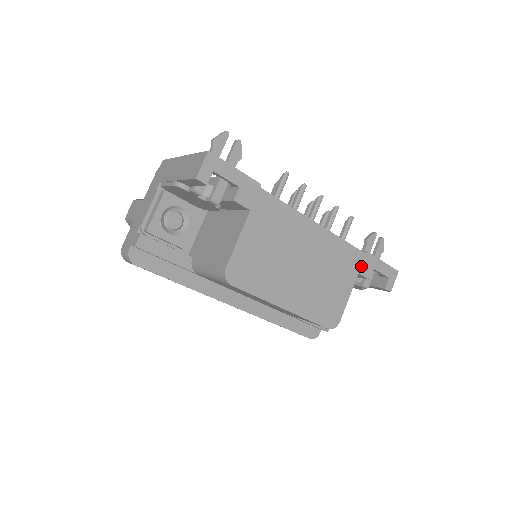
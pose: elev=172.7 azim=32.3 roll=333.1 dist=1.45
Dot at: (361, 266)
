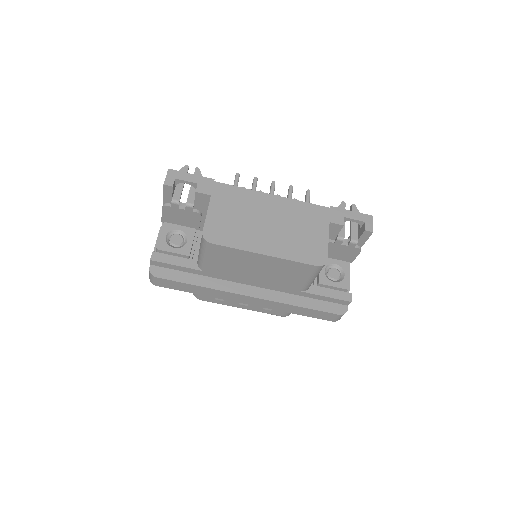
Dot at: (330, 217)
